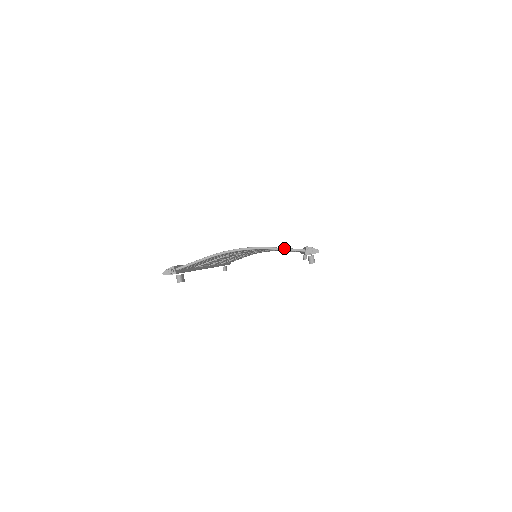
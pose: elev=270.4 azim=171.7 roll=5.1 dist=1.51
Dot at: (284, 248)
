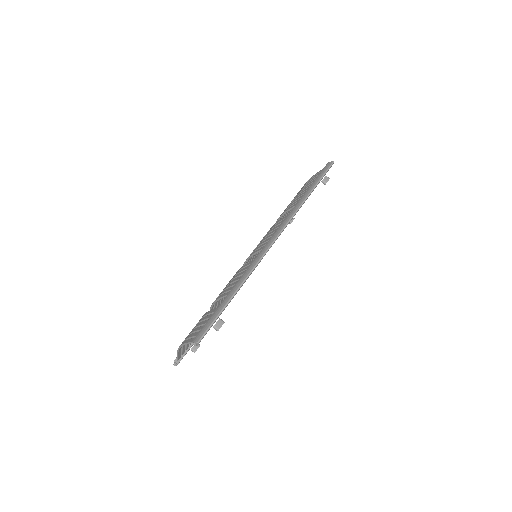
Dot at: (189, 343)
